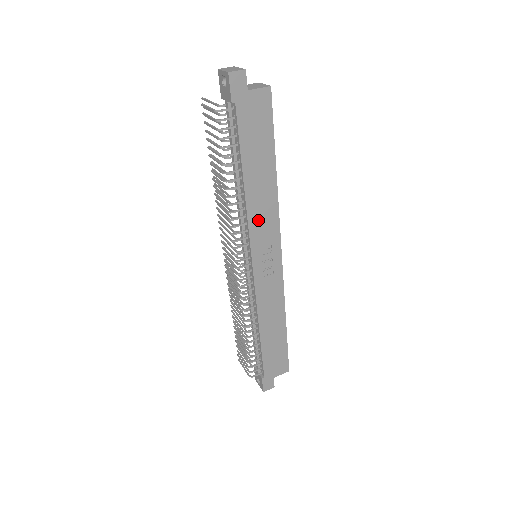
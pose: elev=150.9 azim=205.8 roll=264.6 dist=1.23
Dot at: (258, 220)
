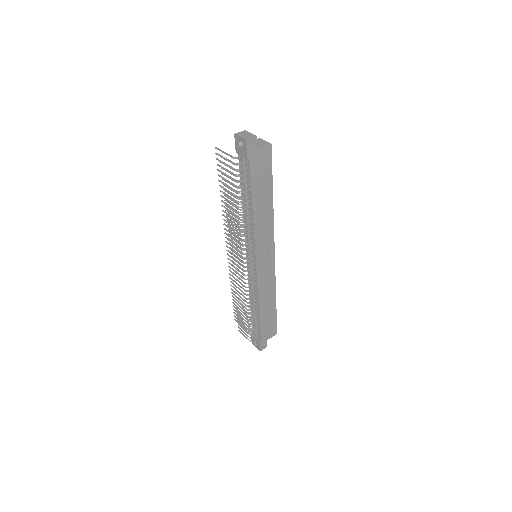
Dot at: (261, 233)
